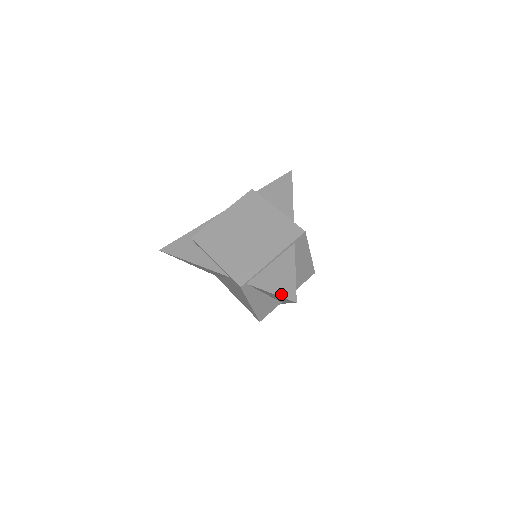
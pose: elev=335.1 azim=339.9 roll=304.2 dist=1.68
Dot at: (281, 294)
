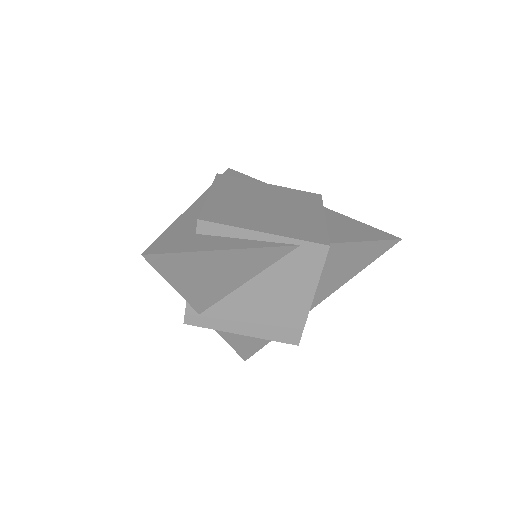
Dot at: (378, 238)
